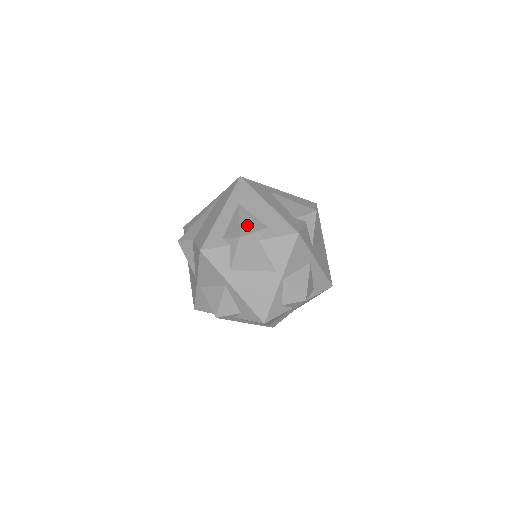
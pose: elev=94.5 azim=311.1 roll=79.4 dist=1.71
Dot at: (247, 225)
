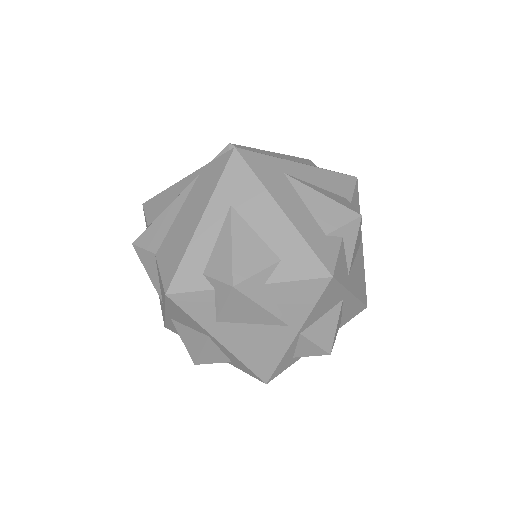
Dot at: (245, 257)
